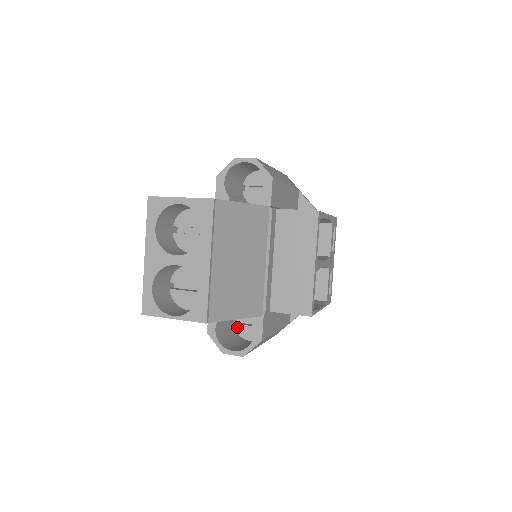
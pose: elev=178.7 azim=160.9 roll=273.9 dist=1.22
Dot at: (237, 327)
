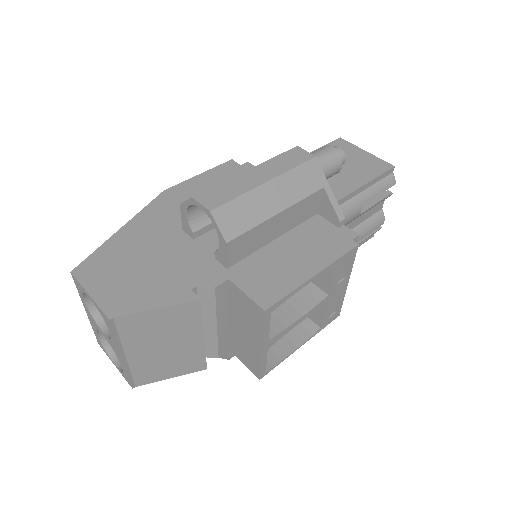
Dot at: occluded
